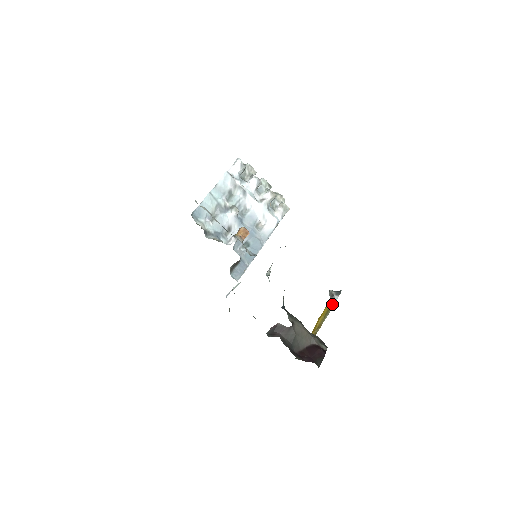
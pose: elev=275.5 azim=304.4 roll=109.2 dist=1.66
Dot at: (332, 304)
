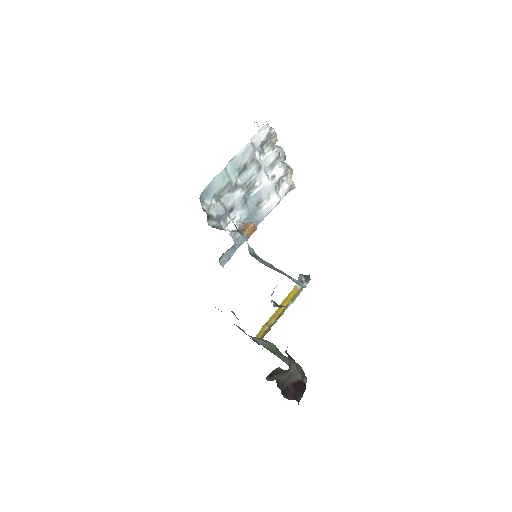
Dot at: (299, 291)
